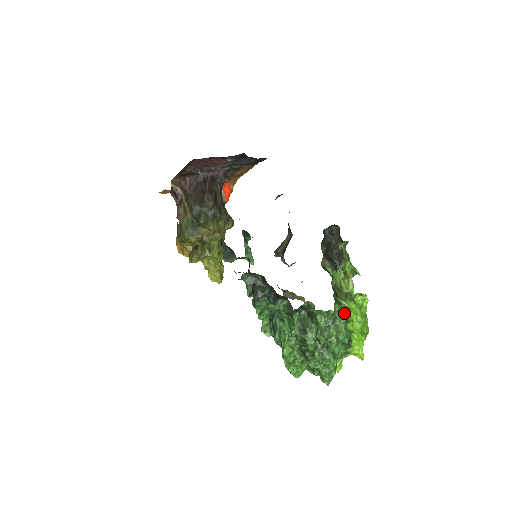
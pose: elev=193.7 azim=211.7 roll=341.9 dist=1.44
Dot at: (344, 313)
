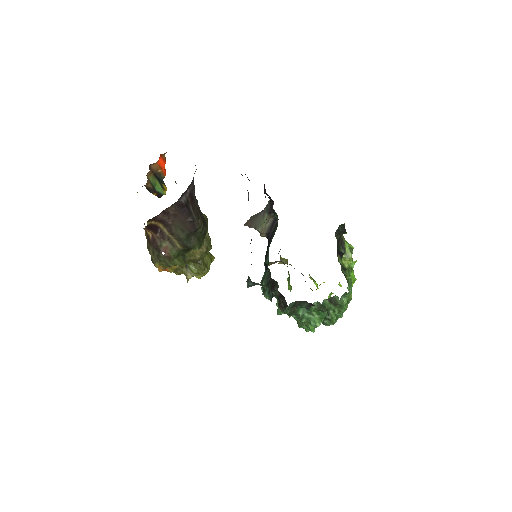
Dot at: occluded
